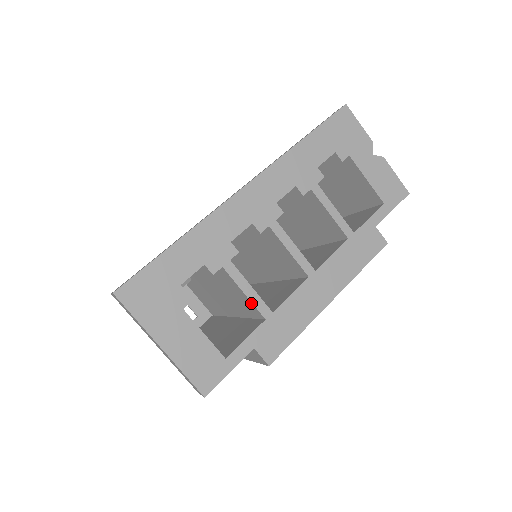
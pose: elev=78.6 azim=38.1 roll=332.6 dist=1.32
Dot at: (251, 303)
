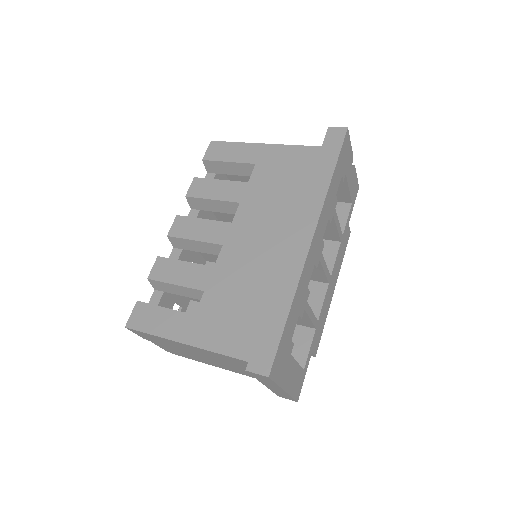
Dot at: (311, 323)
